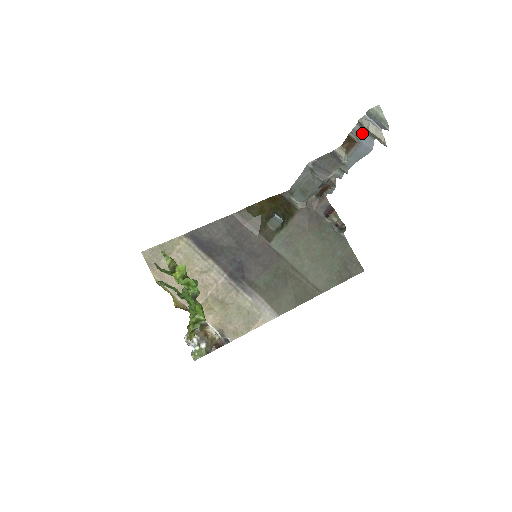
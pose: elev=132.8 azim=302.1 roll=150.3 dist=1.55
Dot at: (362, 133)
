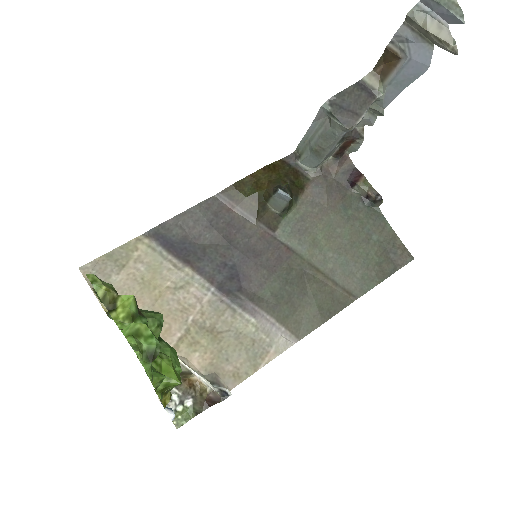
Dot at: (411, 39)
